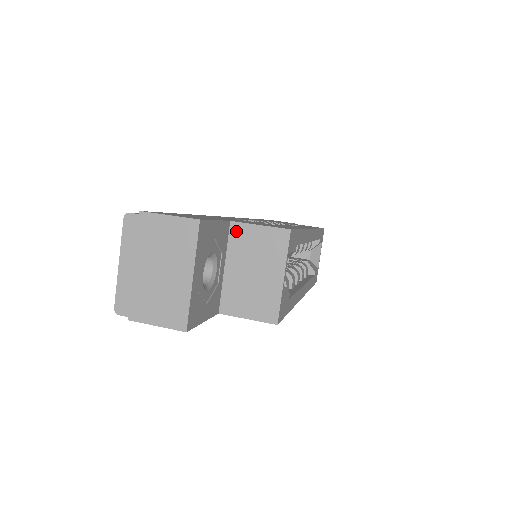
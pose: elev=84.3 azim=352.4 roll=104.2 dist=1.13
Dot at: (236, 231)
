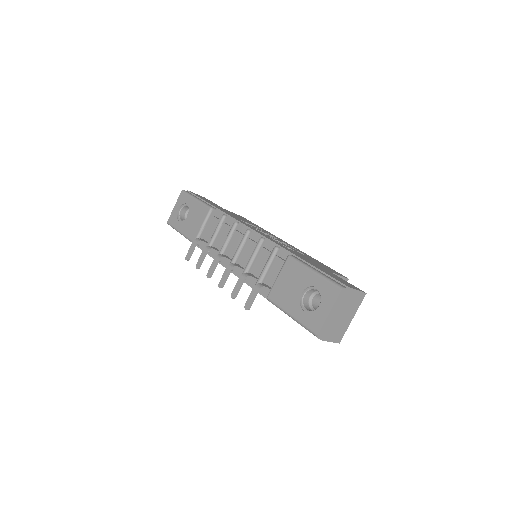
Dot at: occluded
